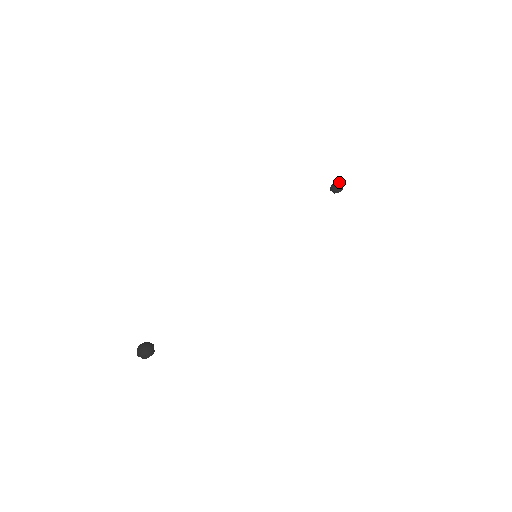
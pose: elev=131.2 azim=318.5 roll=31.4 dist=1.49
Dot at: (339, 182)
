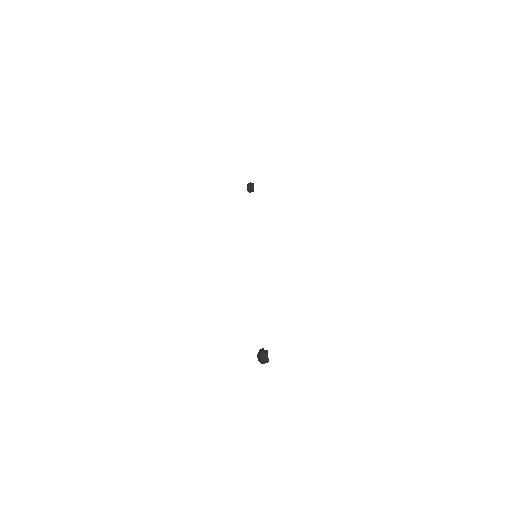
Dot at: (247, 185)
